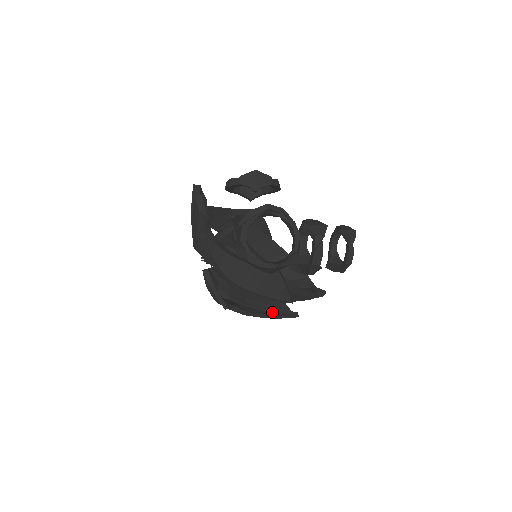
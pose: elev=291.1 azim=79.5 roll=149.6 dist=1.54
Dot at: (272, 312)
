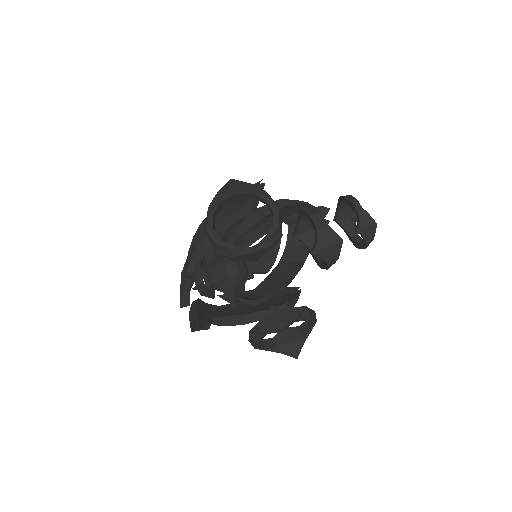
Dot at: occluded
